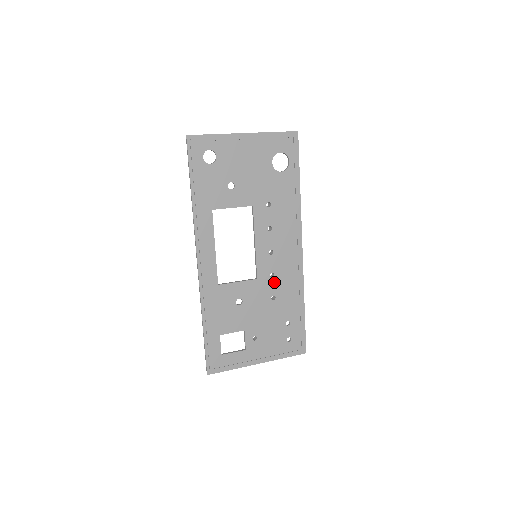
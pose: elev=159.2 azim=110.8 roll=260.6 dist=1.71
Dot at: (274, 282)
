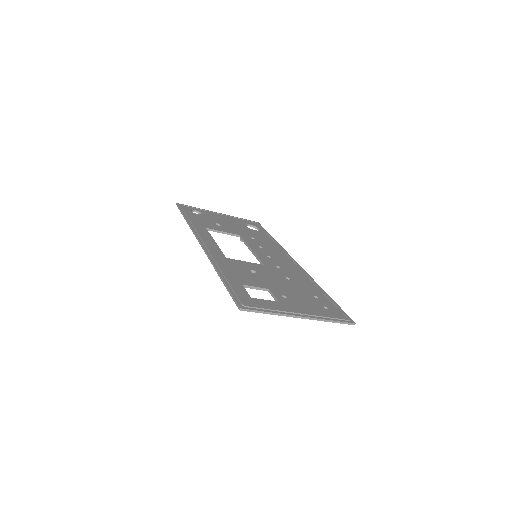
Dot at: (282, 271)
